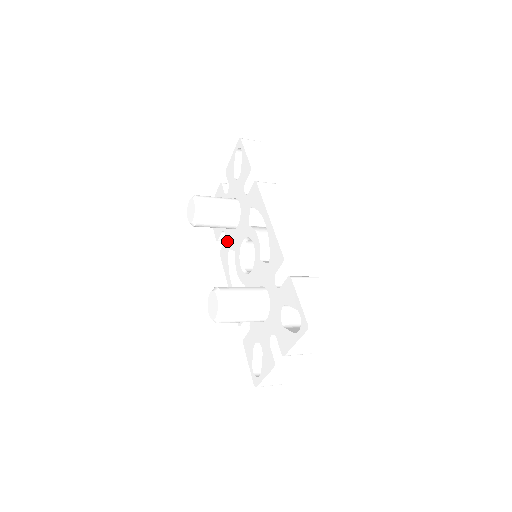
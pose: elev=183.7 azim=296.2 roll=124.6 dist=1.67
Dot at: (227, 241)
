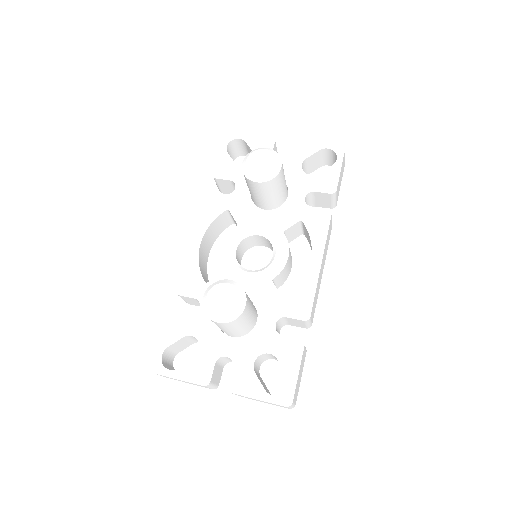
Dot at: (233, 200)
